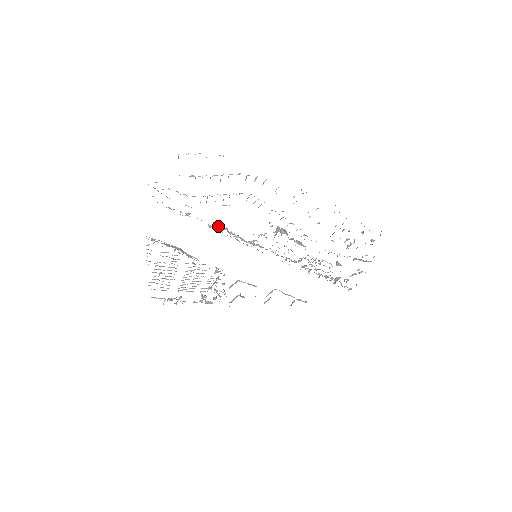
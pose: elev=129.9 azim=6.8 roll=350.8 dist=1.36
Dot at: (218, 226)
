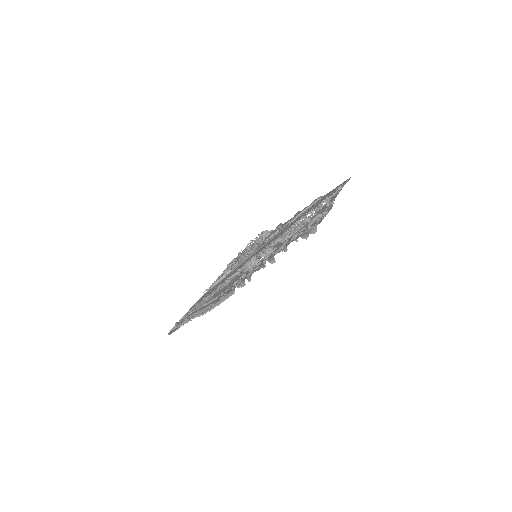
Dot at: (221, 287)
